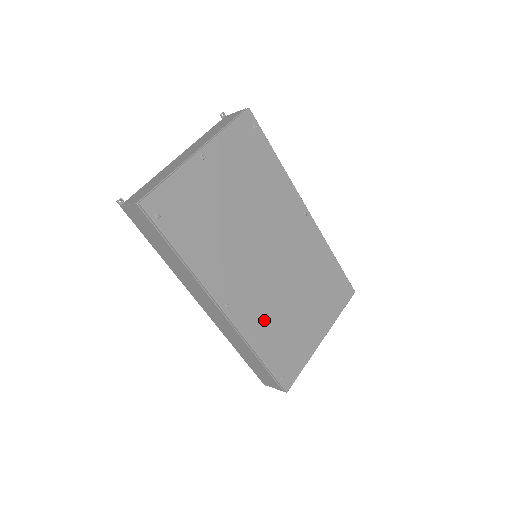
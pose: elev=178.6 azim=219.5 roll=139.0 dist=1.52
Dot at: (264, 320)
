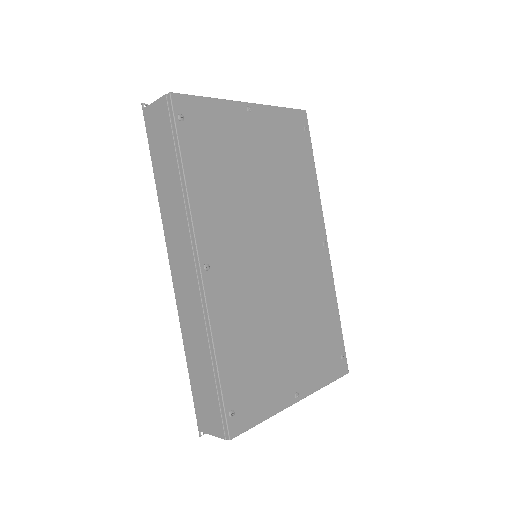
Dot at: (240, 320)
